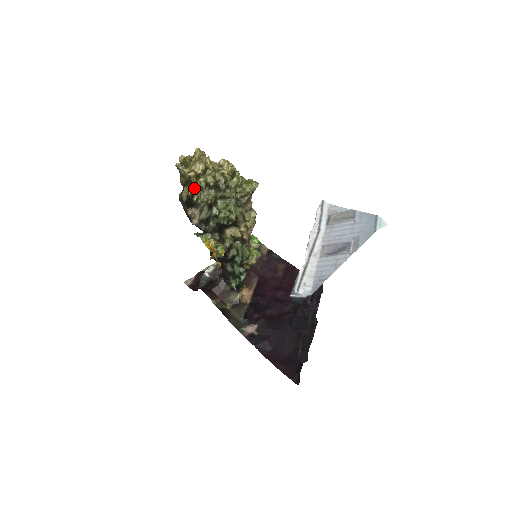
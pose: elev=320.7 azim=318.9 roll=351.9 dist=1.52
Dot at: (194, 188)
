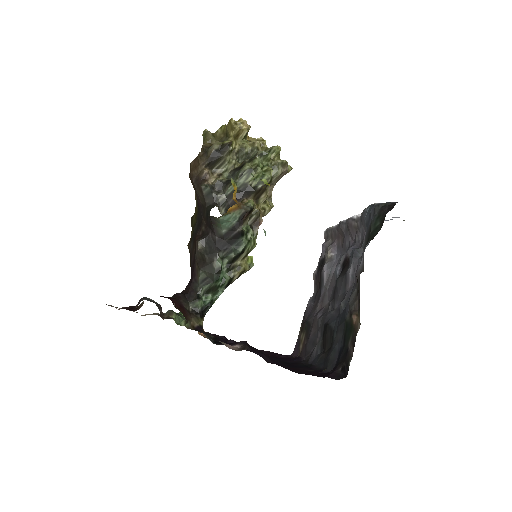
Dot at: occluded
